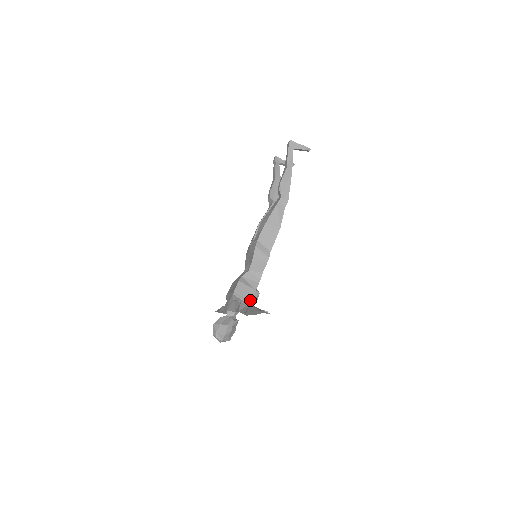
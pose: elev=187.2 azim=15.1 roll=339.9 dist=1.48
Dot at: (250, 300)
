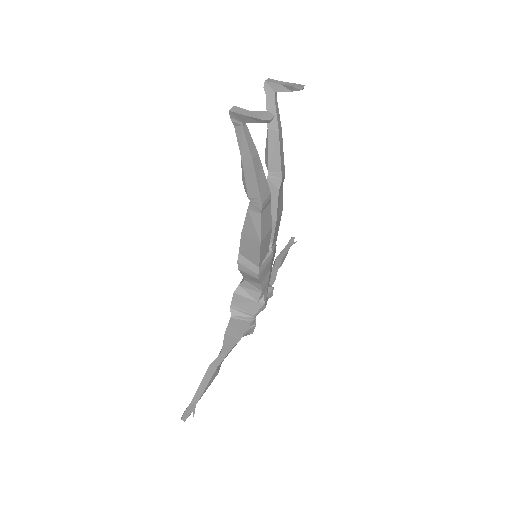
Dot at: (252, 313)
